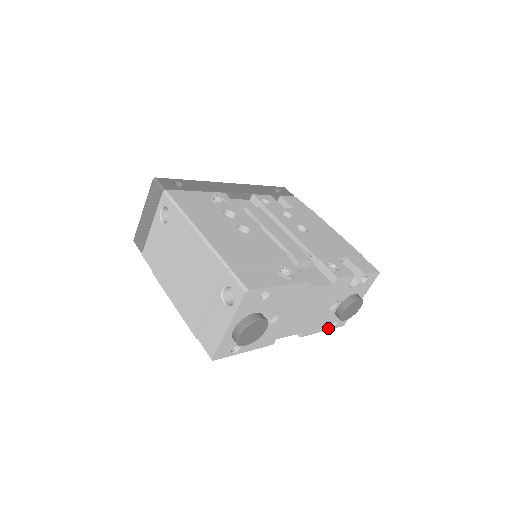
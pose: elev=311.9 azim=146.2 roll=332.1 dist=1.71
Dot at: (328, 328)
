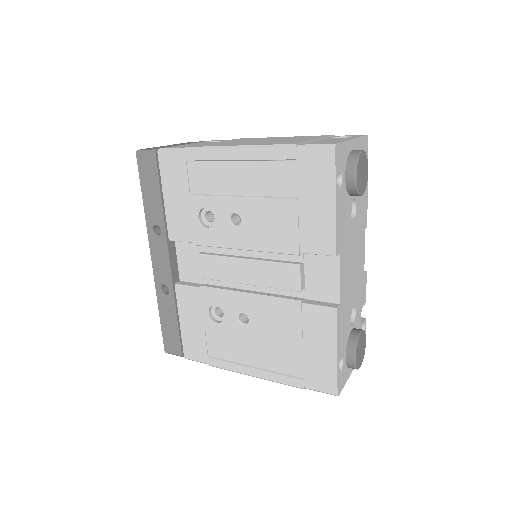
Dot at: (338, 361)
